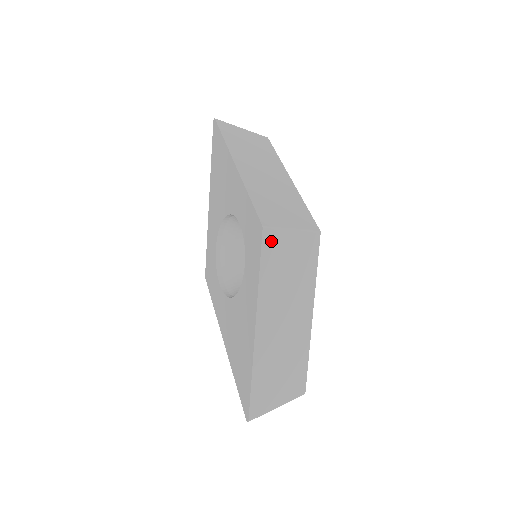
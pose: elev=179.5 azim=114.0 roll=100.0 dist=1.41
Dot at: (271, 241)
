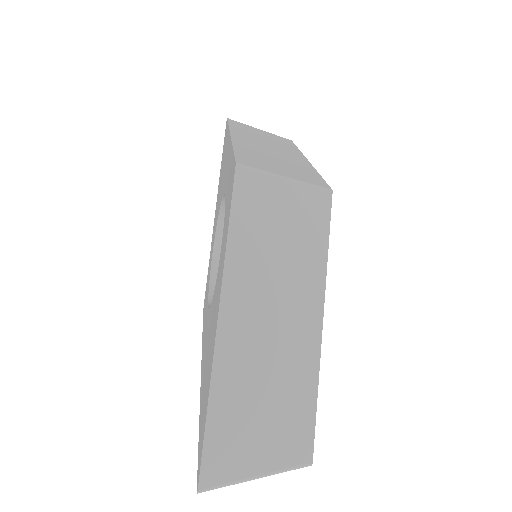
Dot at: (249, 186)
